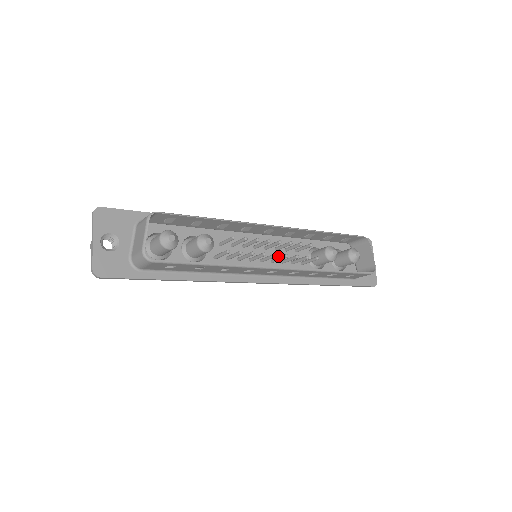
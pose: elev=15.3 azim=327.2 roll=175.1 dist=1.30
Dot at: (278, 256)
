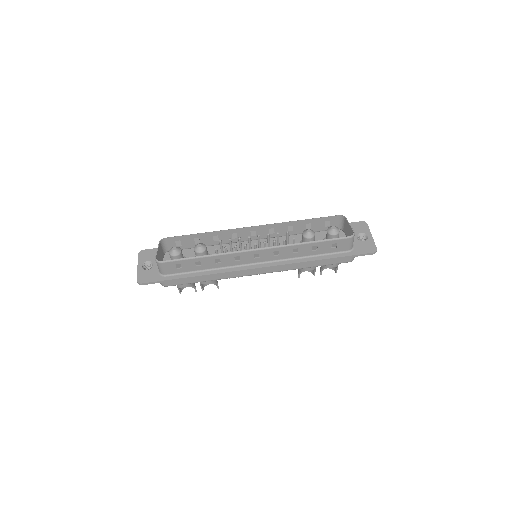
Dot at: occluded
